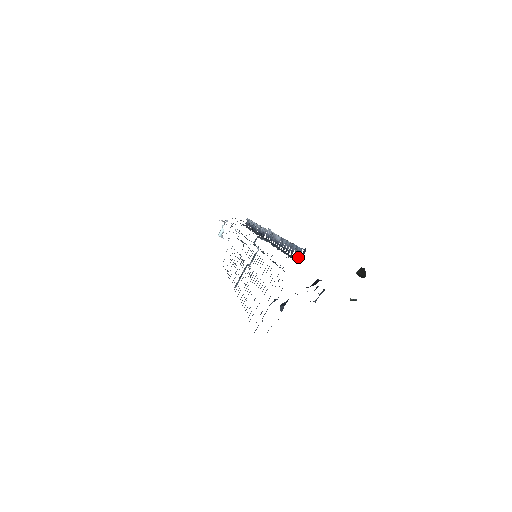
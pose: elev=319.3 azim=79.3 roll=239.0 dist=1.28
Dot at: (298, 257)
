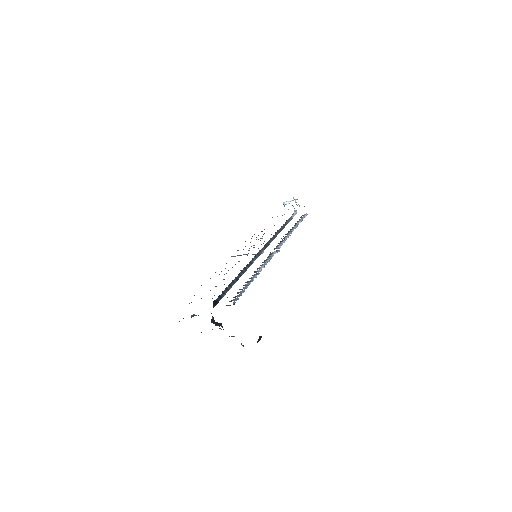
Dot at: occluded
